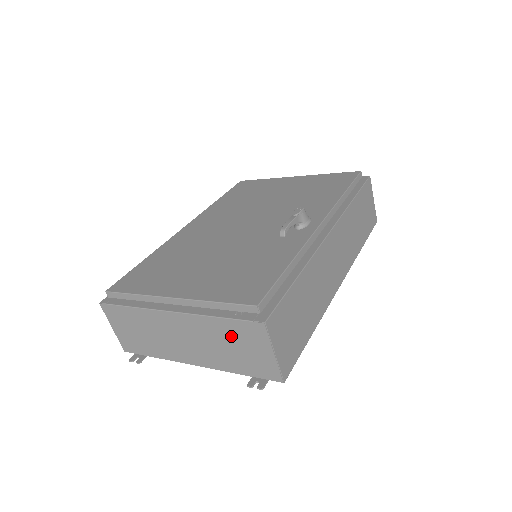
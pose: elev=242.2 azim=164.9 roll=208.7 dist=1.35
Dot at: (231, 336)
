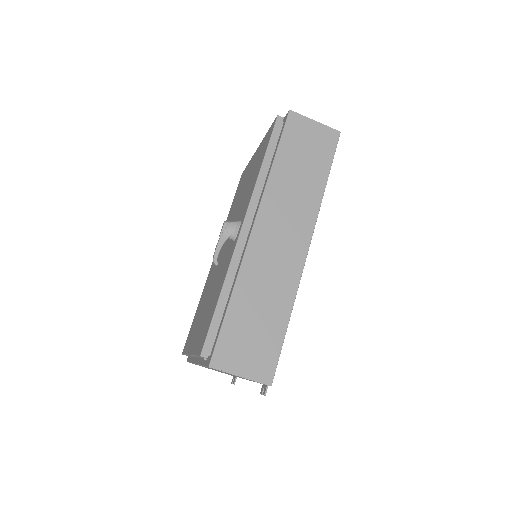
Dot at: occluded
